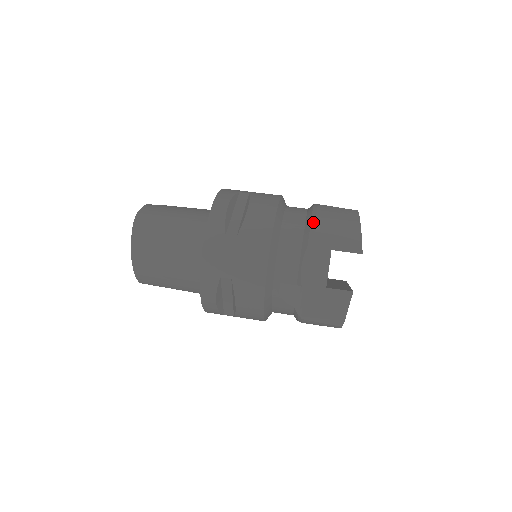
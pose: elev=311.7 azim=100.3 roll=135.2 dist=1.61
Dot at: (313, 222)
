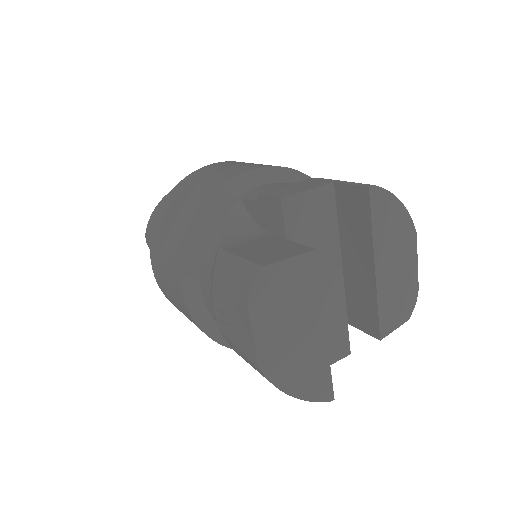
Dot at: occluded
